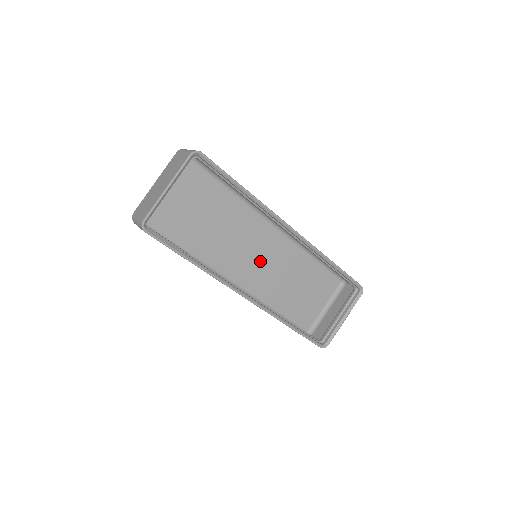
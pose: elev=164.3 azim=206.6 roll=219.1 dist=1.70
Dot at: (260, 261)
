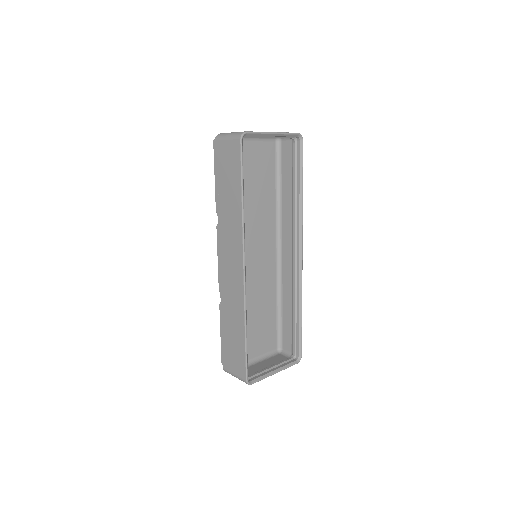
Dot at: (252, 265)
